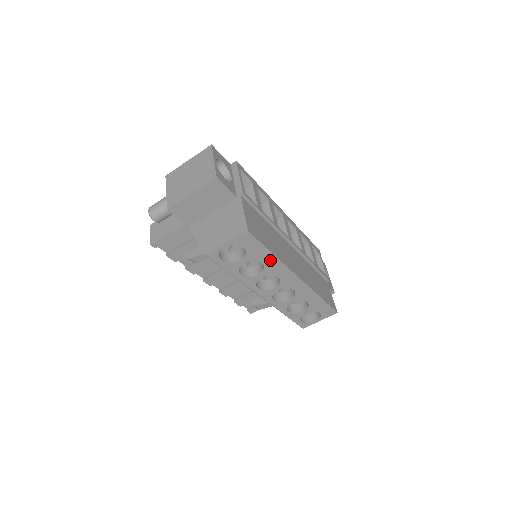
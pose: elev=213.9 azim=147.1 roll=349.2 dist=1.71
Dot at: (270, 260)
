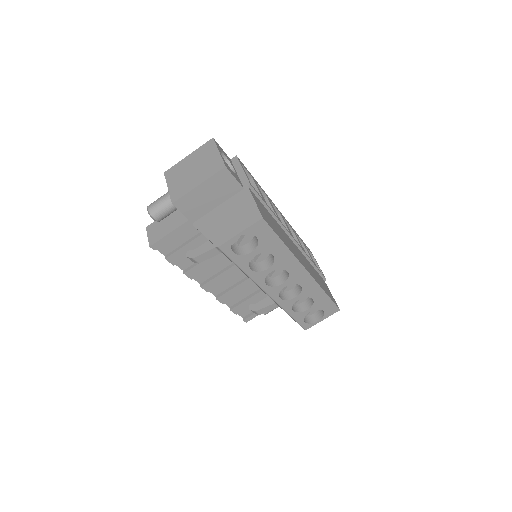
Dot at: (281, 251)
